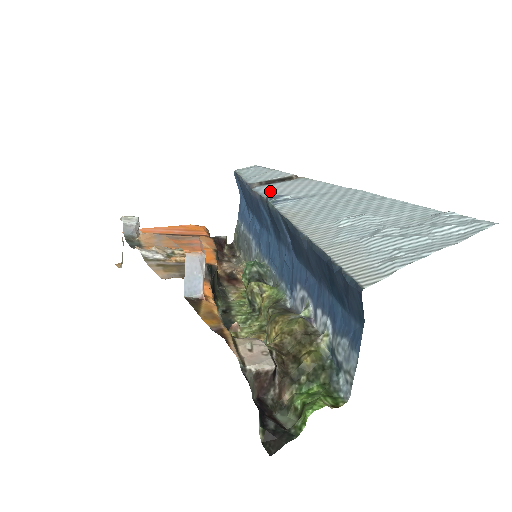
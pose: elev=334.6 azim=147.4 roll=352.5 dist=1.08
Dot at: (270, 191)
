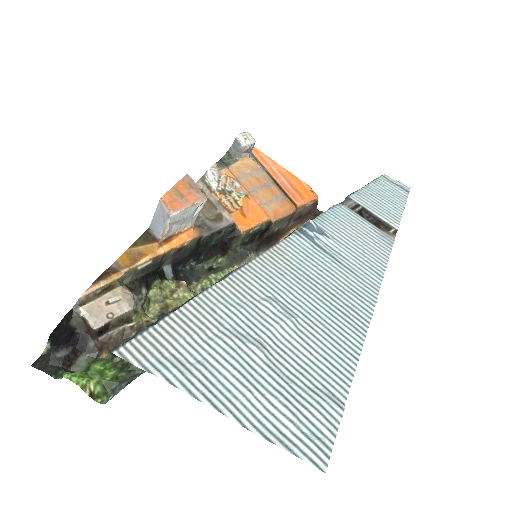
Dot at: (335, 220)
